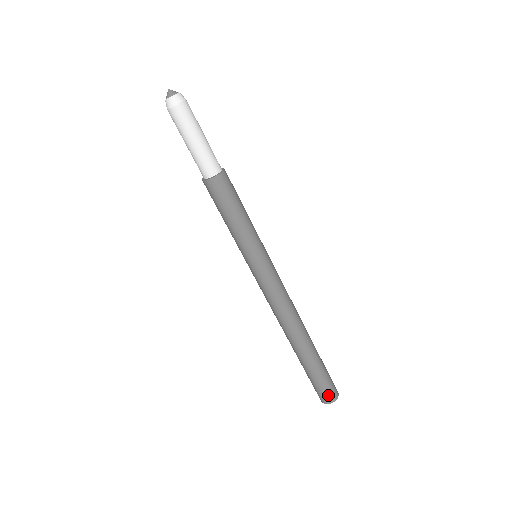
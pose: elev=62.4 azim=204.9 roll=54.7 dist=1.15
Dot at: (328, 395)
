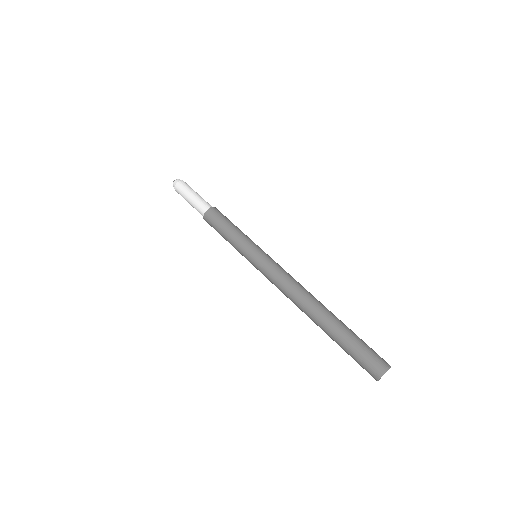
Dot at: (372, 366)
